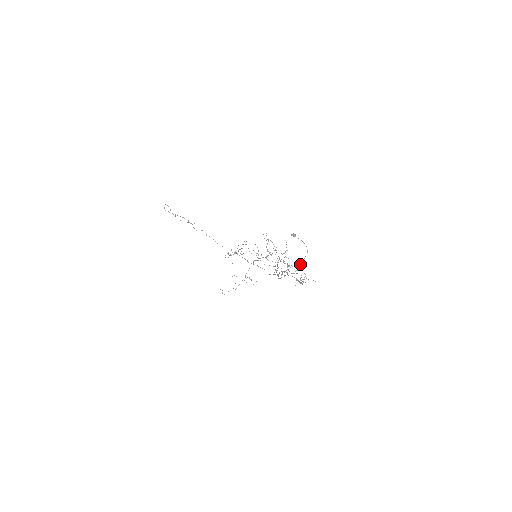
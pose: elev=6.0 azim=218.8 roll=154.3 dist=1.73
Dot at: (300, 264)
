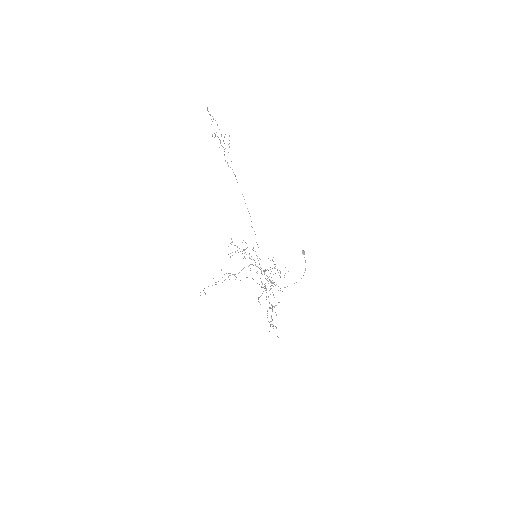
Dot at: (287, 286)
